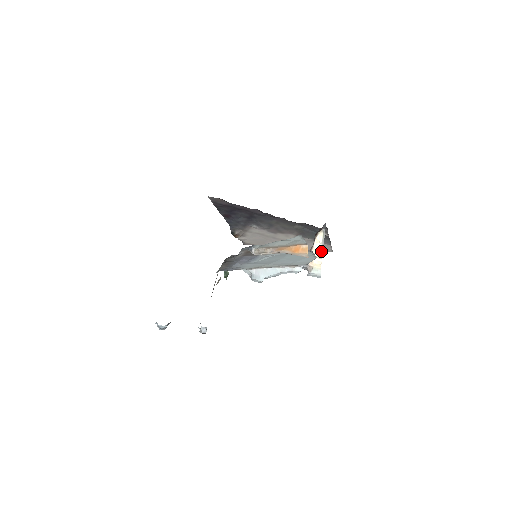
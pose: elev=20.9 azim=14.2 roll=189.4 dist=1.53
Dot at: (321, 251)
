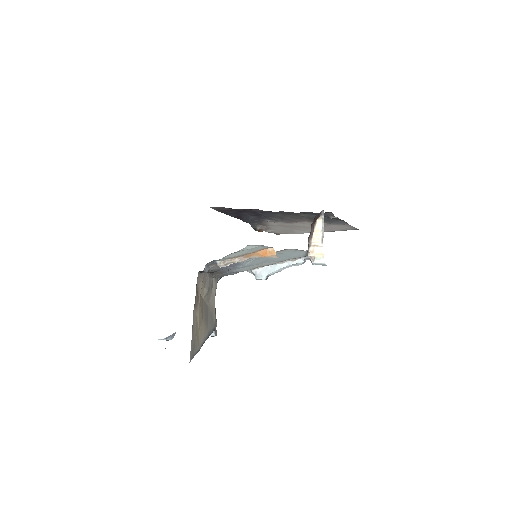
Dot at: (321, 239)
